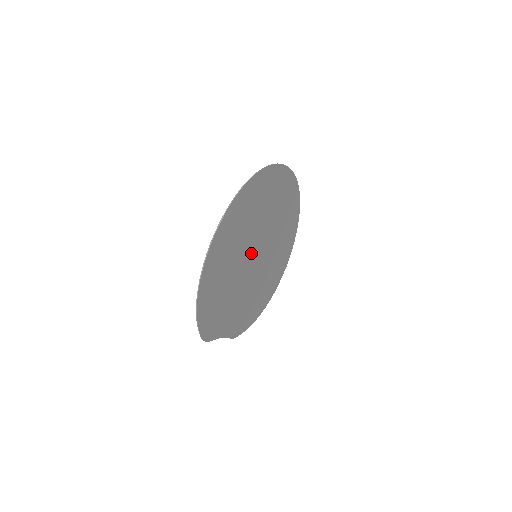
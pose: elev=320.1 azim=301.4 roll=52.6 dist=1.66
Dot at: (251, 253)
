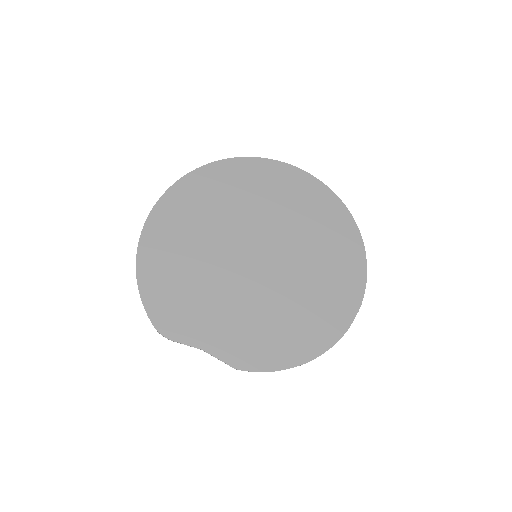
Dot at: (241, 248)
